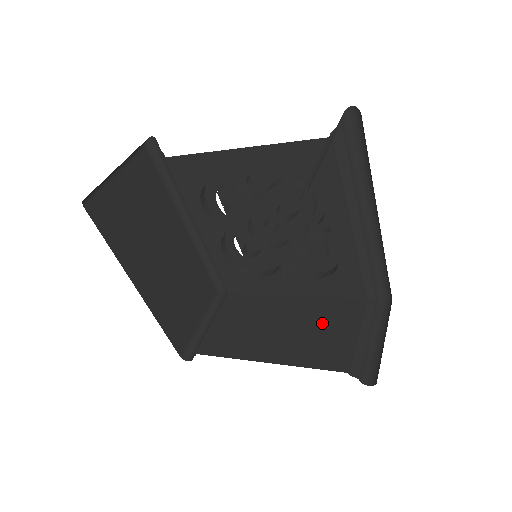
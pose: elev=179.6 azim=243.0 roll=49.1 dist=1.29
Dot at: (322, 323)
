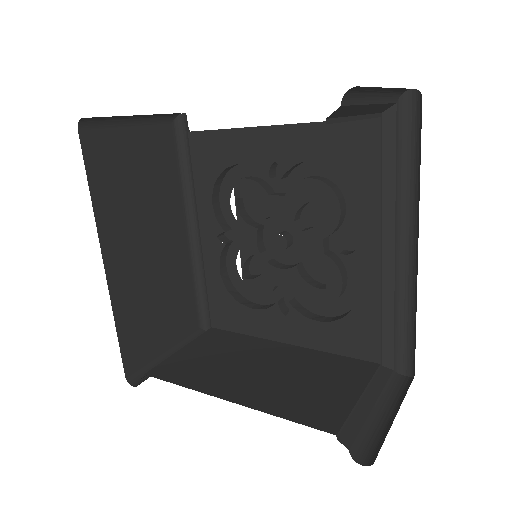
Dot at: (316, 376)
